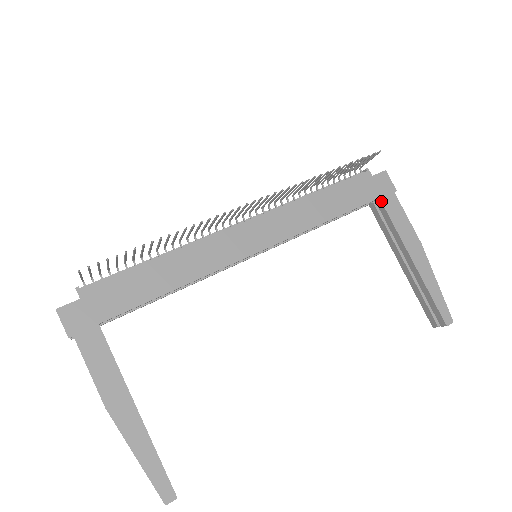
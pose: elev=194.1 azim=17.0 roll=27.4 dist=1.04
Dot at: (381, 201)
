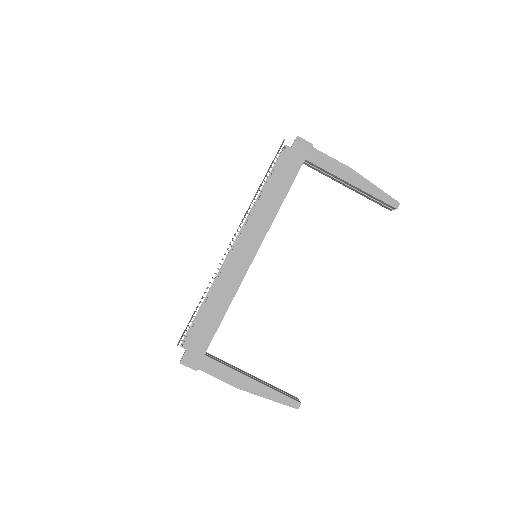
Dot at: (307, 161)
